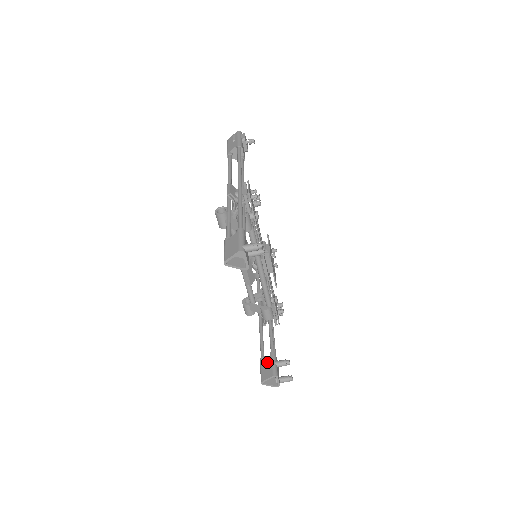
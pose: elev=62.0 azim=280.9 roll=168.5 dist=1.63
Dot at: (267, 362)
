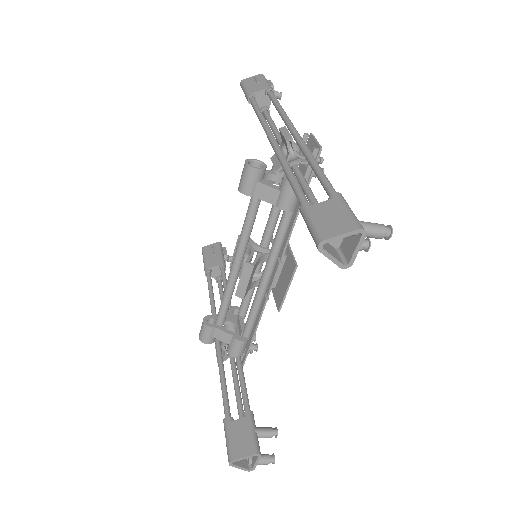
Dot at: (241, 427)
